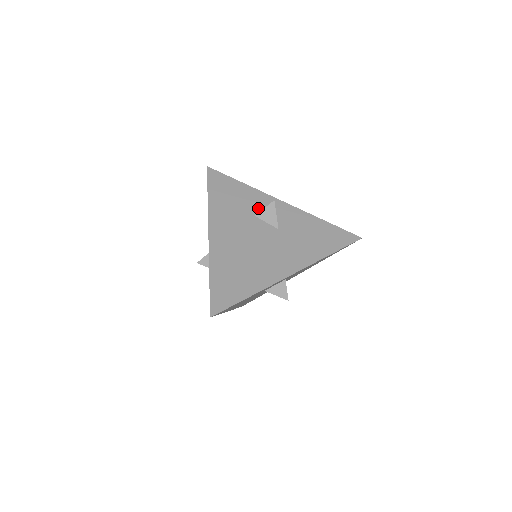
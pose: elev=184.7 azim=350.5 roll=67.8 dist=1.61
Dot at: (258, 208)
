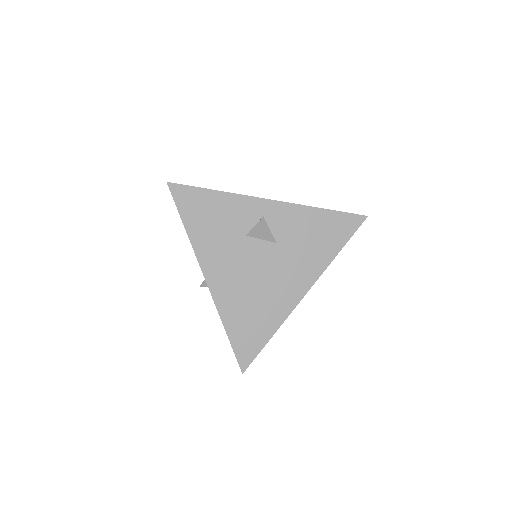
Dot at: (246, 222)
